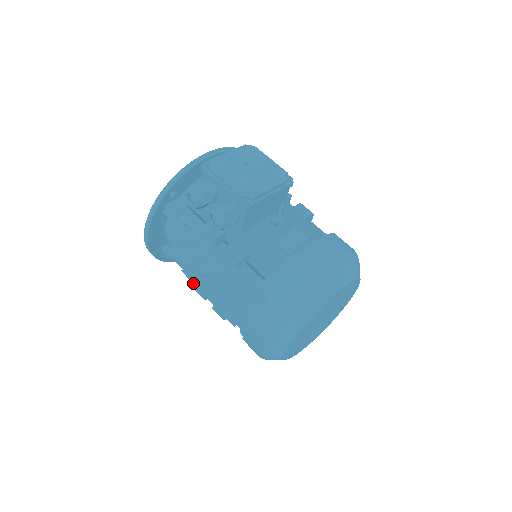
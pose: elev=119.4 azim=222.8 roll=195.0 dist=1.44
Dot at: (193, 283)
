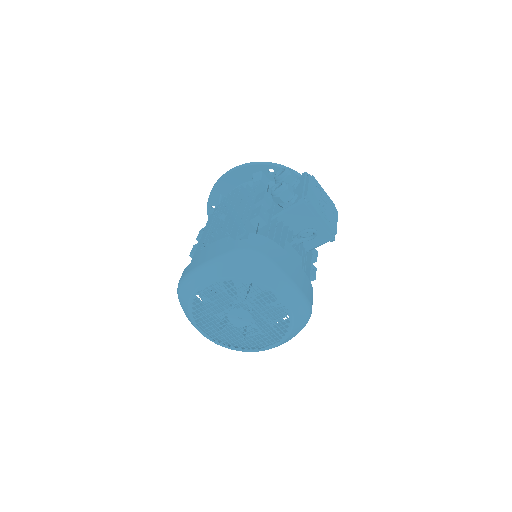
Dot at: (207, 223)
